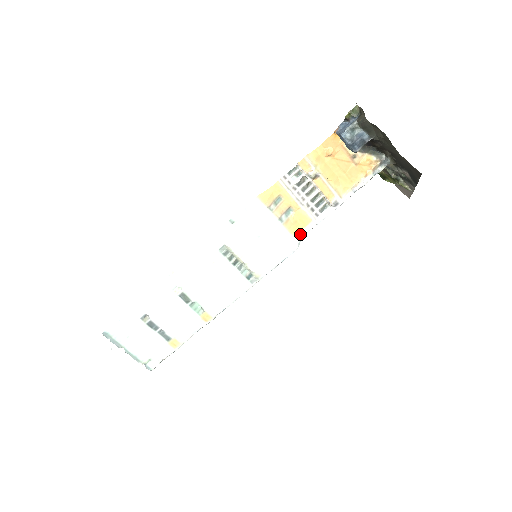
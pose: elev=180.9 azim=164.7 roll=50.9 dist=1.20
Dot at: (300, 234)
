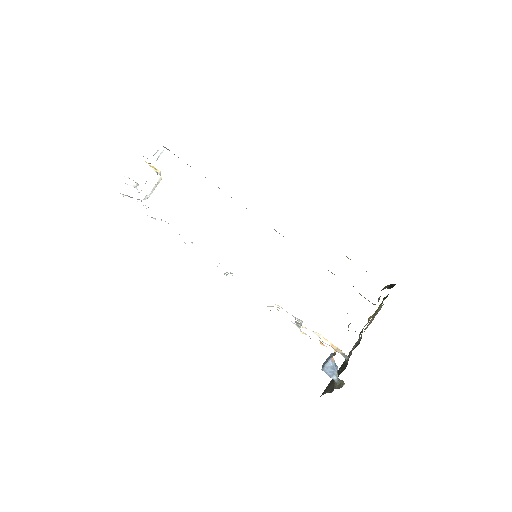
Dot at: occluded
